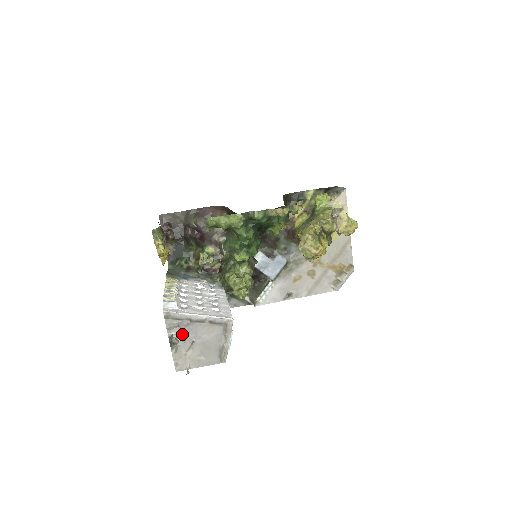
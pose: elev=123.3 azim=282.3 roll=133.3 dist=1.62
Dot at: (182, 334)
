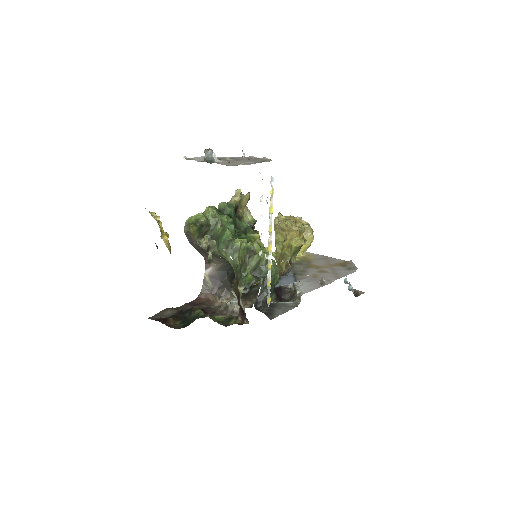
Dot at: occluded
